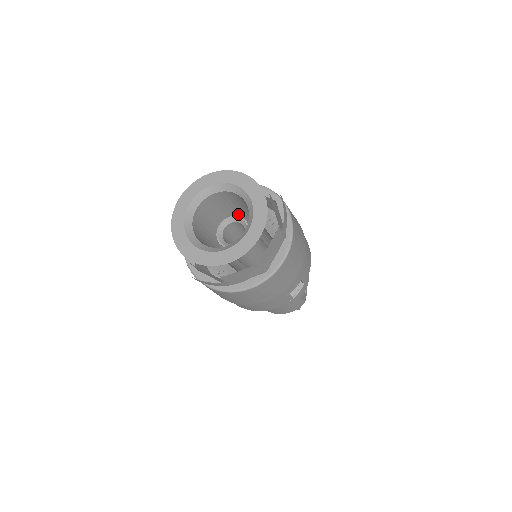
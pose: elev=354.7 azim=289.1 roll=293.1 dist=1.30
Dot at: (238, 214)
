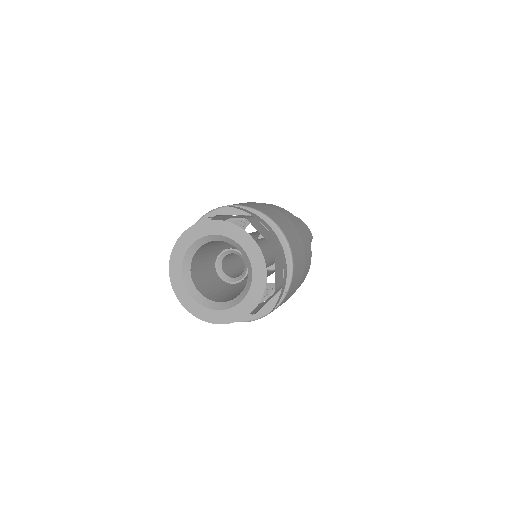
Dot at: occluded
